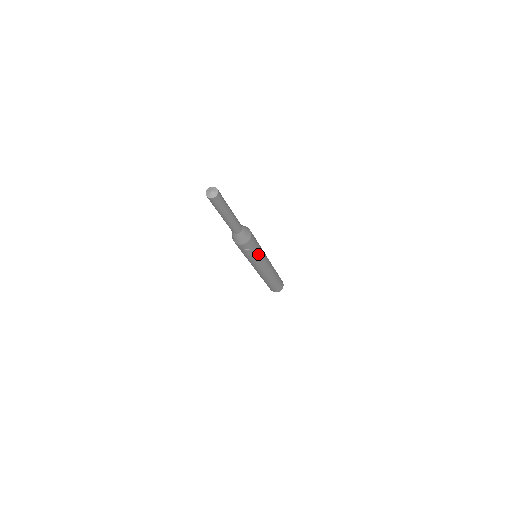
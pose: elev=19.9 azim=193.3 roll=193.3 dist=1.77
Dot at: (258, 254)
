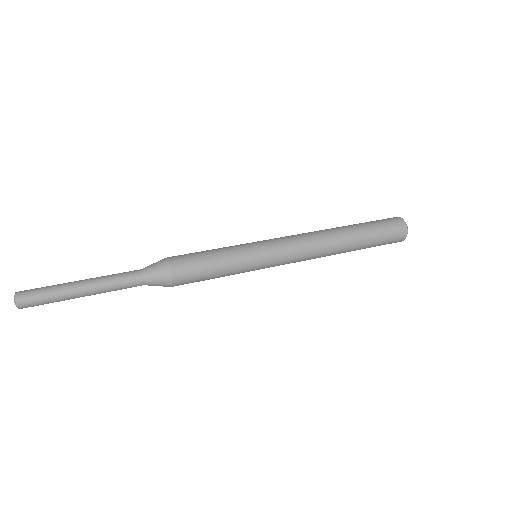
Dot at: (230, 274)
